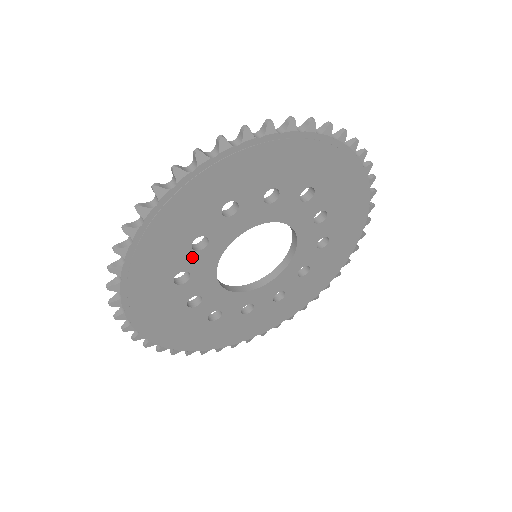
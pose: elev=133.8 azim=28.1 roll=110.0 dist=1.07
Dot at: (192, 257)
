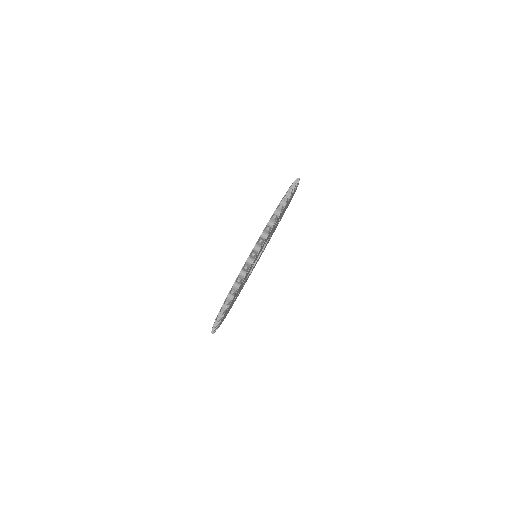
Dot at: occluded
